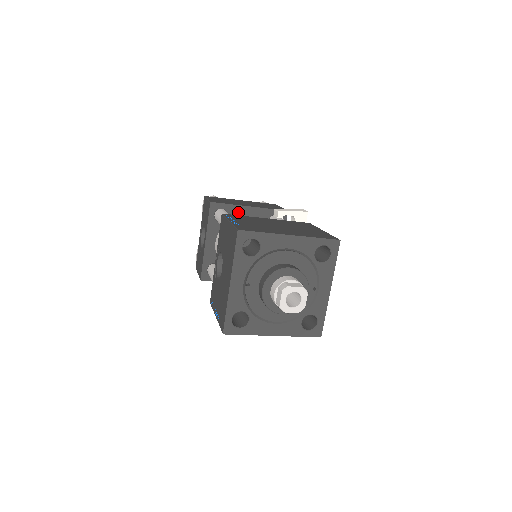
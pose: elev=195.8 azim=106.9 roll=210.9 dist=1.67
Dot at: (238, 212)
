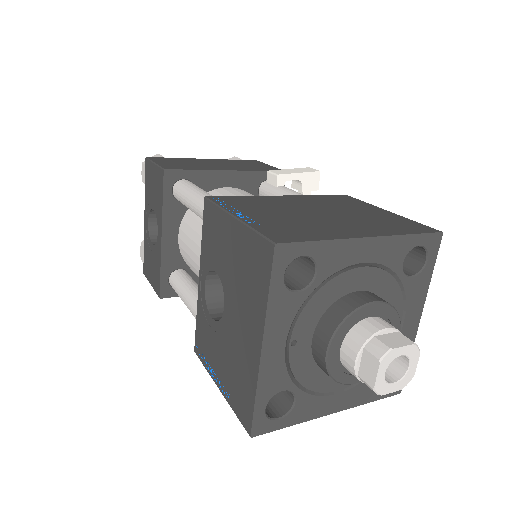
Dot at: (211, 182)
